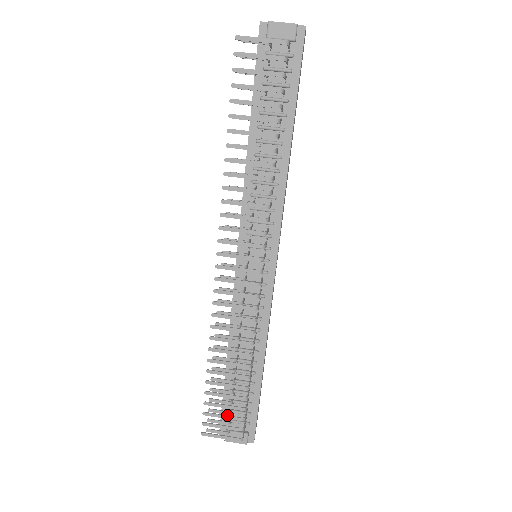
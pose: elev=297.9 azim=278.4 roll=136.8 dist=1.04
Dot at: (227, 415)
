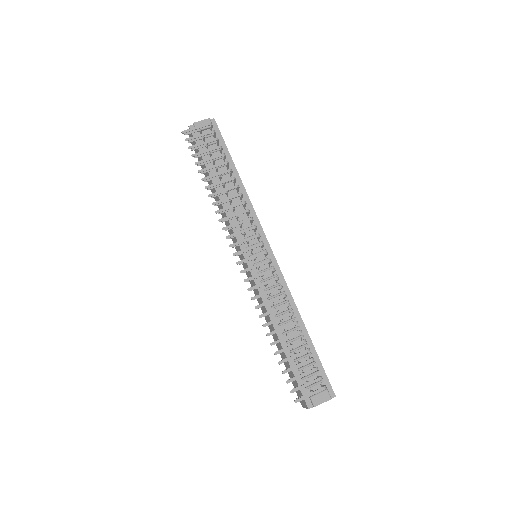
Dot at: (304, 372)
